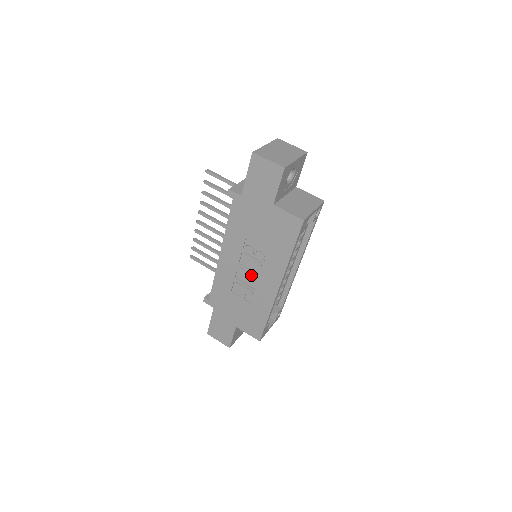
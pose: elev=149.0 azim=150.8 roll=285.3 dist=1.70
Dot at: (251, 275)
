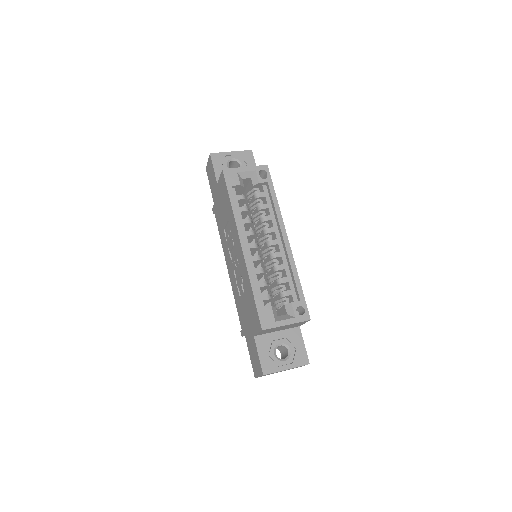
Dot at: (235, 260)
